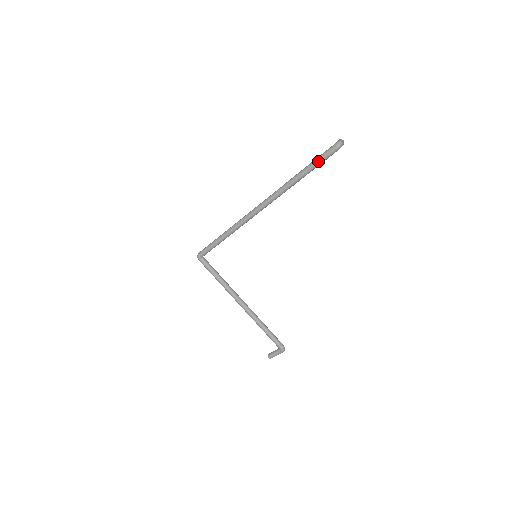
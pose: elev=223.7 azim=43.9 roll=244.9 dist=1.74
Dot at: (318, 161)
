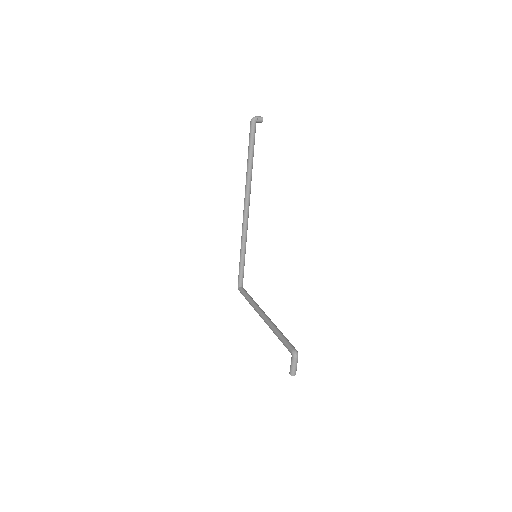
Dot at: (249, 141)
